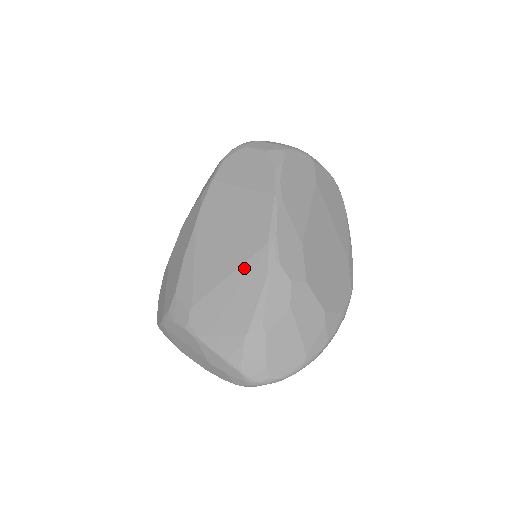
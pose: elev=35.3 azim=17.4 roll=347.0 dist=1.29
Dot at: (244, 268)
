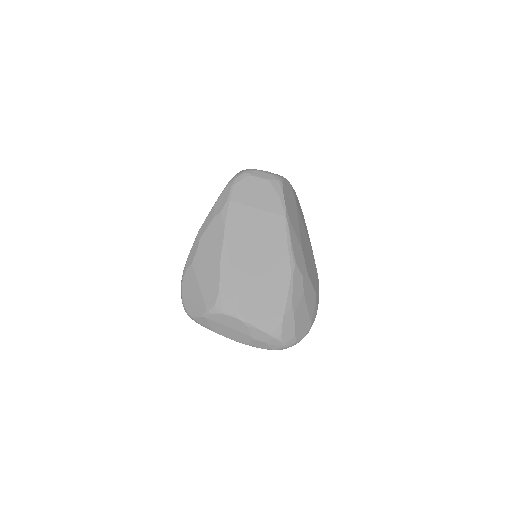
Dot at: (274, 270)
